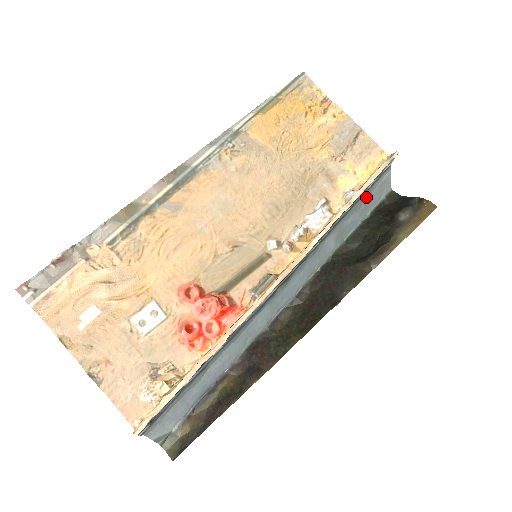
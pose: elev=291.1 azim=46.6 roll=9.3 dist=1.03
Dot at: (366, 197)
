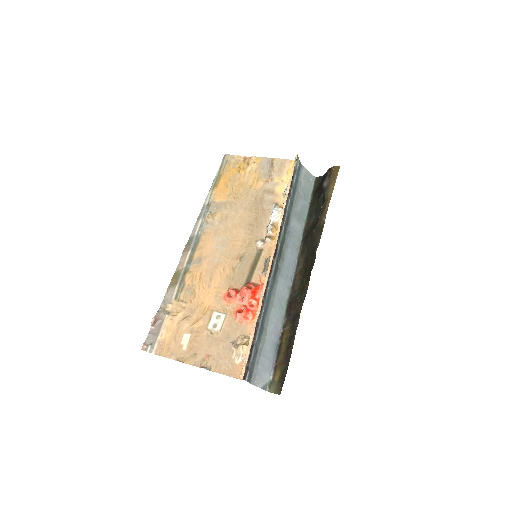
Dot at: (299, 189)
